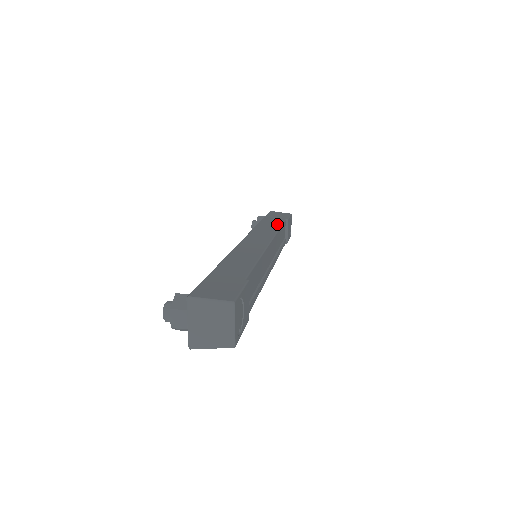
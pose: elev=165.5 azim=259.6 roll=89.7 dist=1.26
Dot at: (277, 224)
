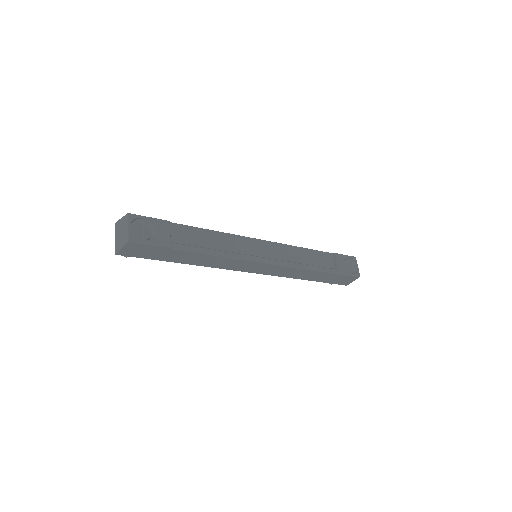
Dot at: occluded
